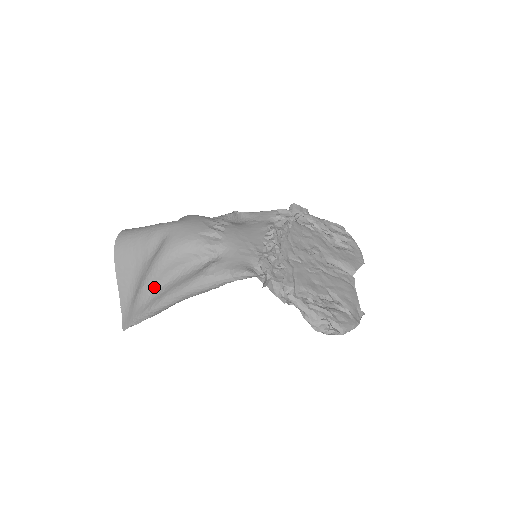
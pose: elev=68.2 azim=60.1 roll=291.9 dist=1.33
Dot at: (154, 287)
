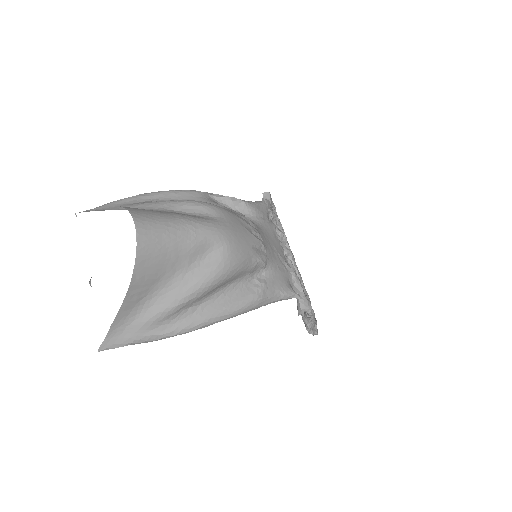
Dot at: (189, 306)
